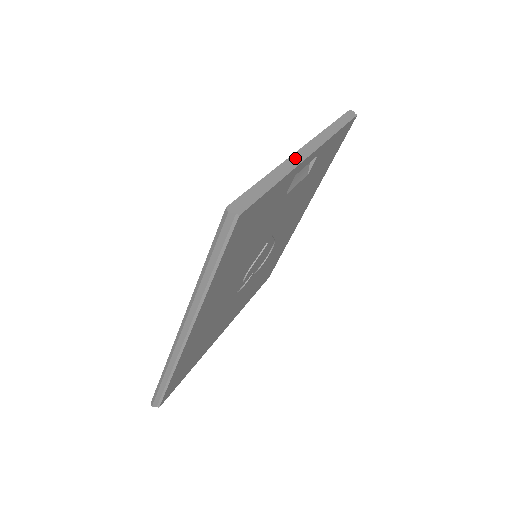
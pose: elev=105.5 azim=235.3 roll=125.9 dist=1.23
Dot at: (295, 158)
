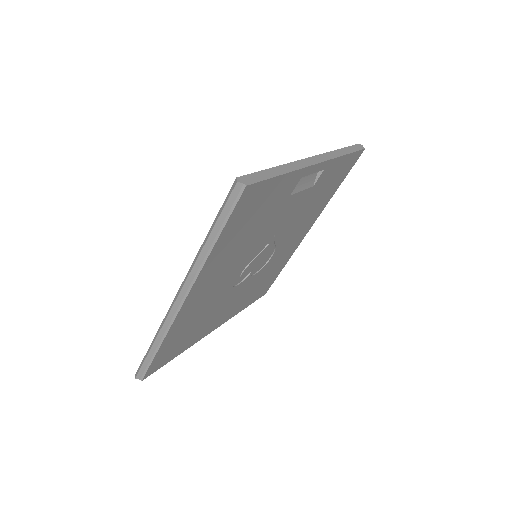
Dot at: (303, 162)
